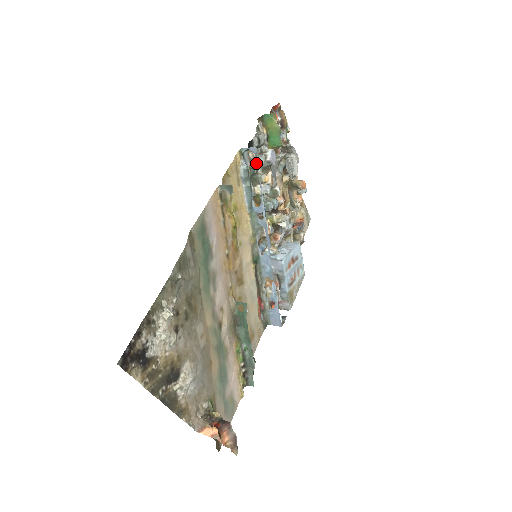
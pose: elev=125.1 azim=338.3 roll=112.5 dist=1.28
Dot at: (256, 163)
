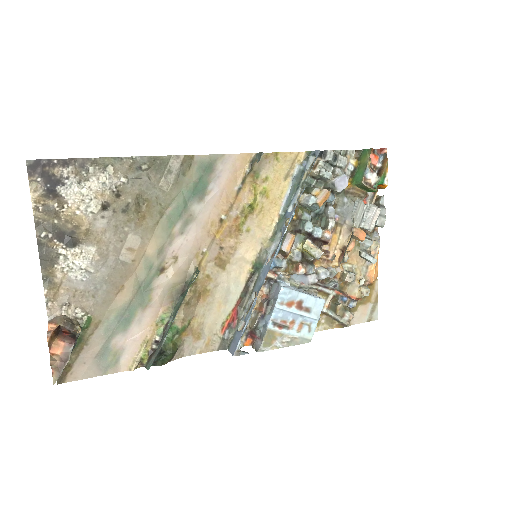
Dot at: (315, 171)
